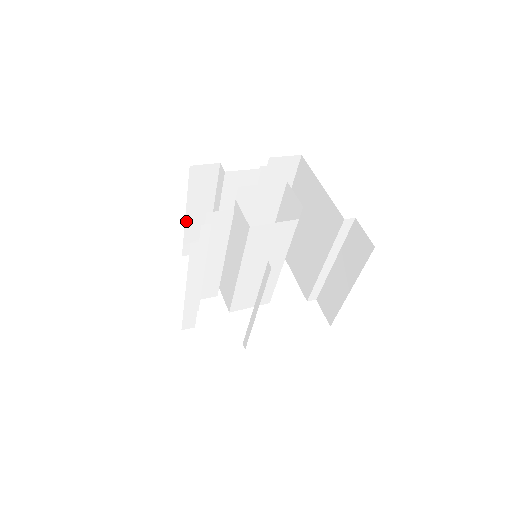
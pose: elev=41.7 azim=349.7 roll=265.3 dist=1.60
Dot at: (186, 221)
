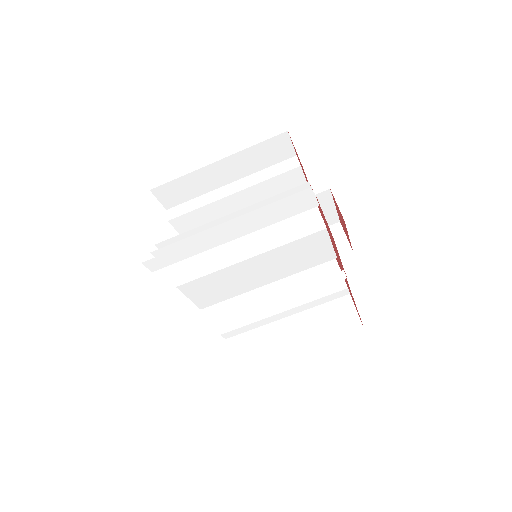
Dot at: (208, 166)
